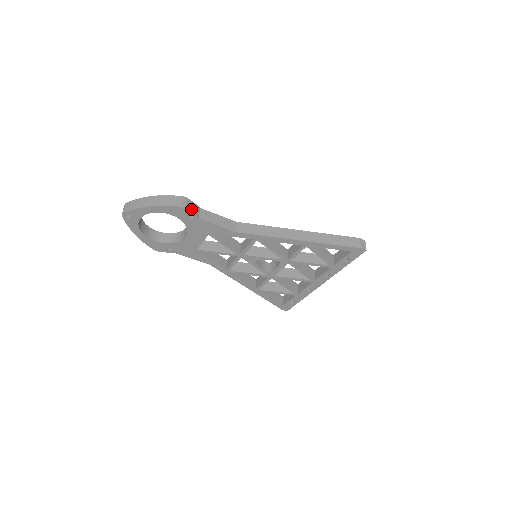
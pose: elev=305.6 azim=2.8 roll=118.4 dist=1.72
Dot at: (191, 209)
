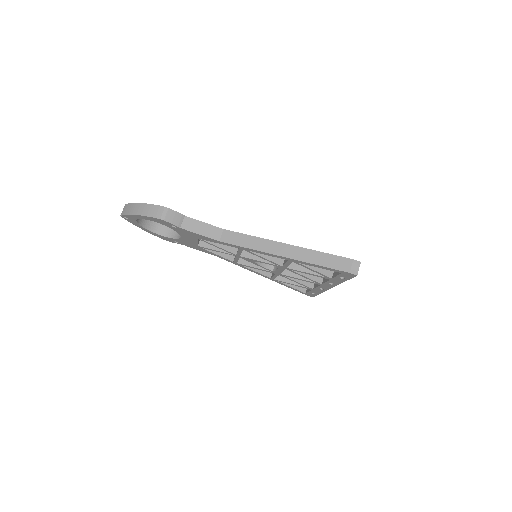
Dot at: (171, 220)
